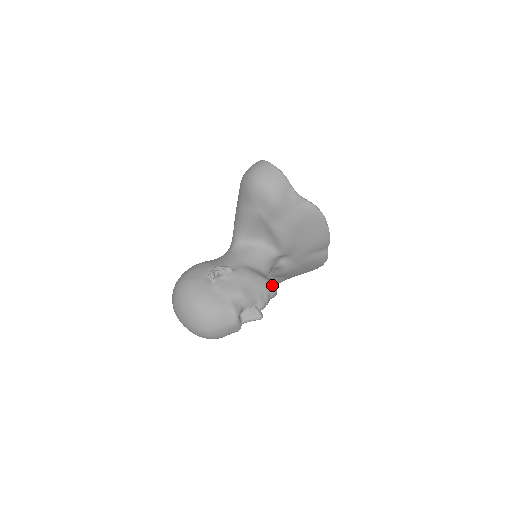
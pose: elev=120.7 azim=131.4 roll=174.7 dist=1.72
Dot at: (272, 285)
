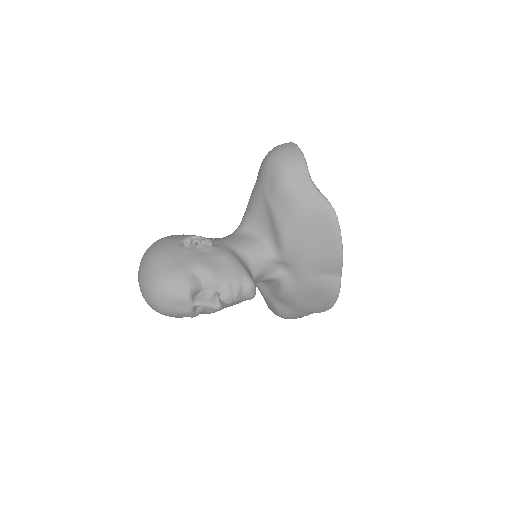
Dot at: (249, 279)
